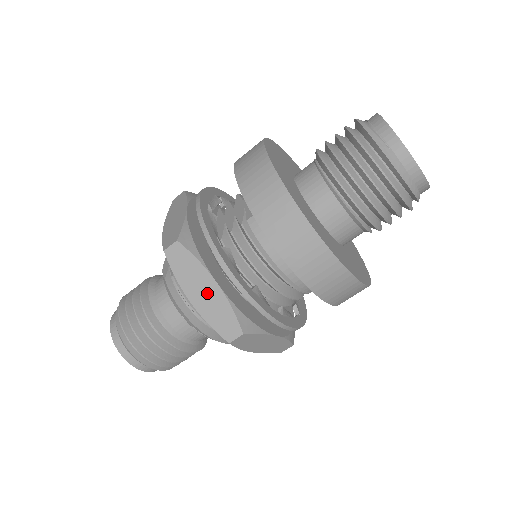
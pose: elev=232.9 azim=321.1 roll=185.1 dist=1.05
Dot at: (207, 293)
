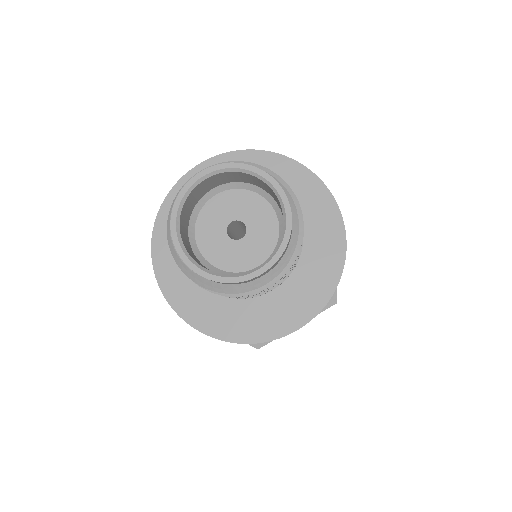
Dot at: occluded
